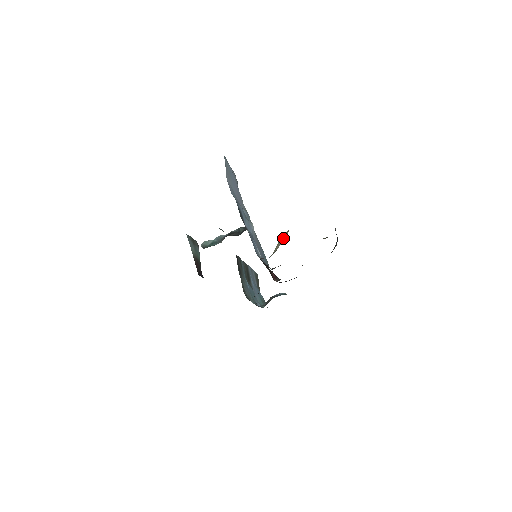
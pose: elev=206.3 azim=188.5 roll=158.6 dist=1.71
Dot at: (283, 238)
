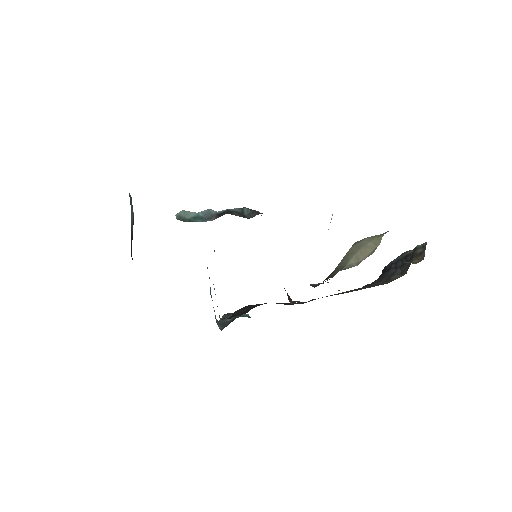
Dot at: (372, 246)
